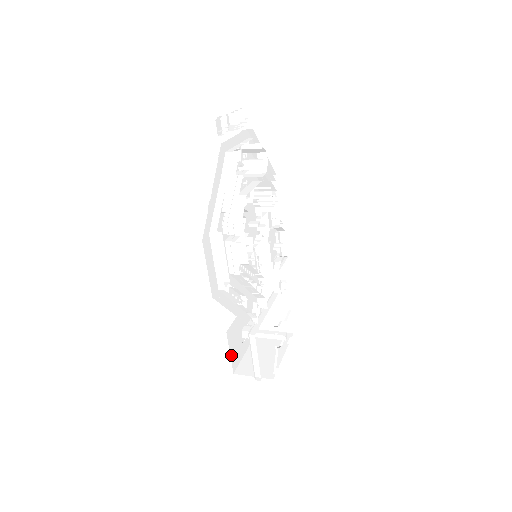
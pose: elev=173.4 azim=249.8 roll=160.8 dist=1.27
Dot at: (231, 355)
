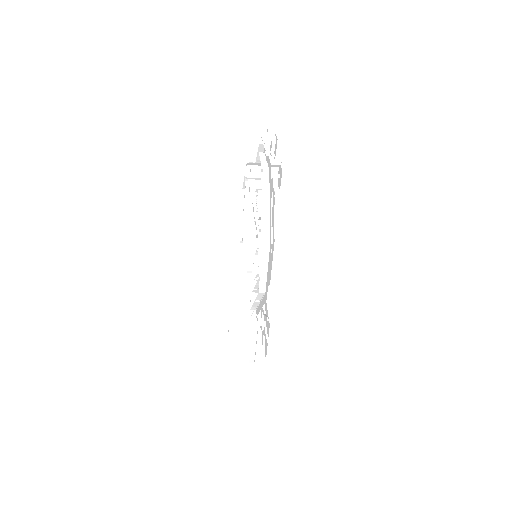
Dot at: occluded
